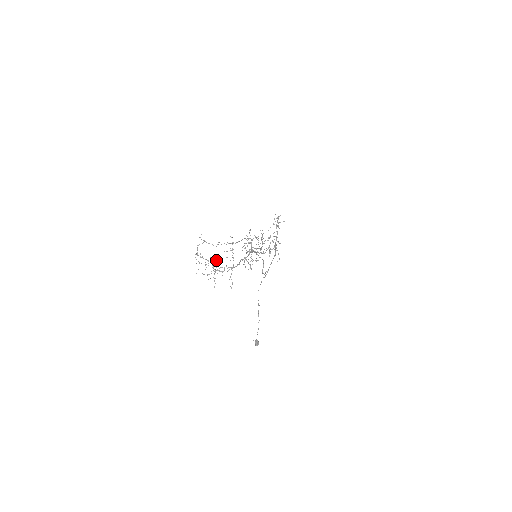
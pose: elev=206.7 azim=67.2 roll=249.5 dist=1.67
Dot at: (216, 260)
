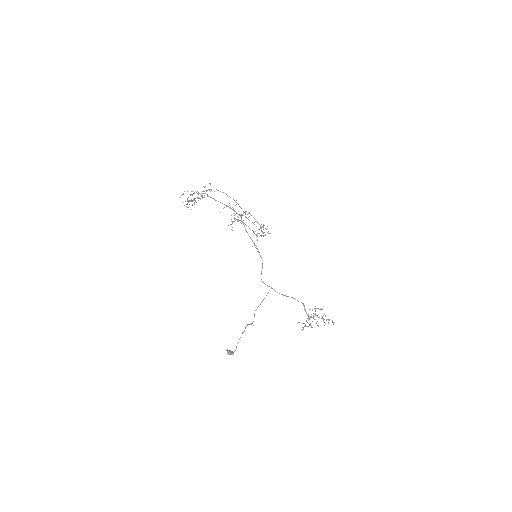
Dot at: (196, 192)
